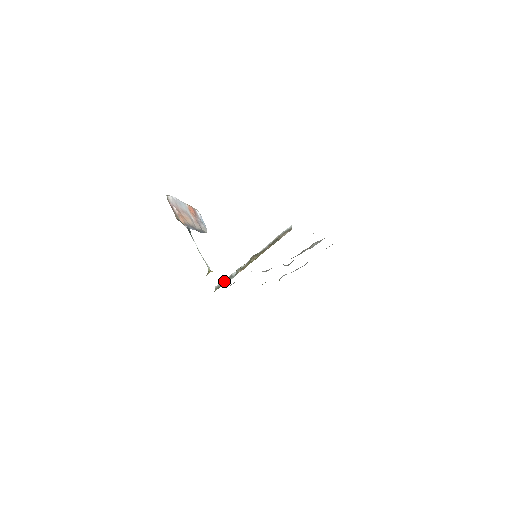
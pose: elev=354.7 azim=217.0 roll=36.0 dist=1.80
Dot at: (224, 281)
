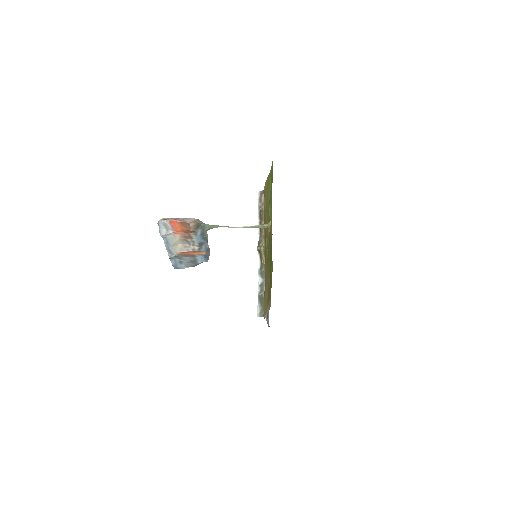
Dot at: (260, 296)
